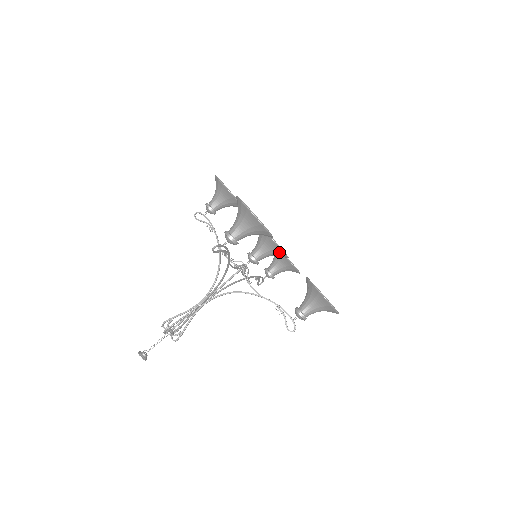
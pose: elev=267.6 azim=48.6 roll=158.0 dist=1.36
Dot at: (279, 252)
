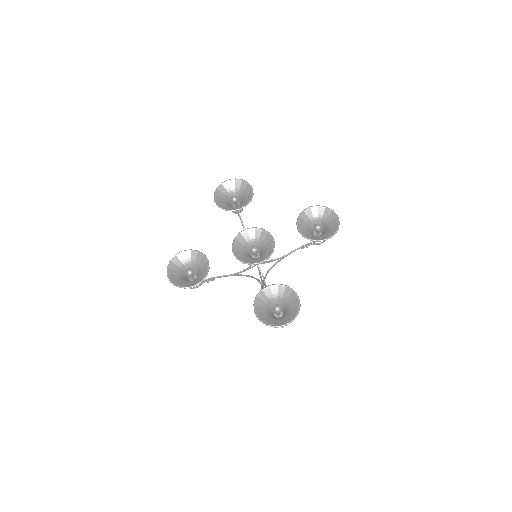
Dot at: (270, 249)
